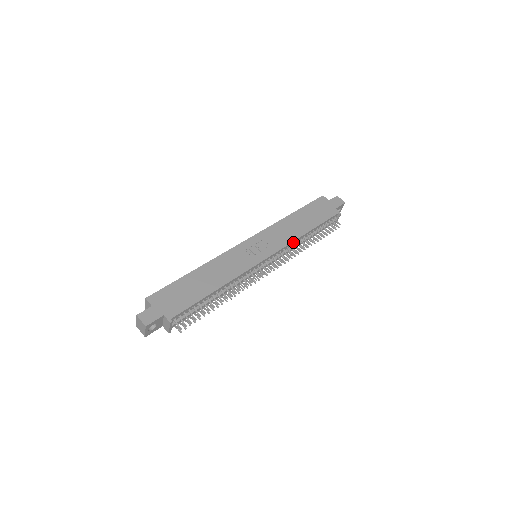
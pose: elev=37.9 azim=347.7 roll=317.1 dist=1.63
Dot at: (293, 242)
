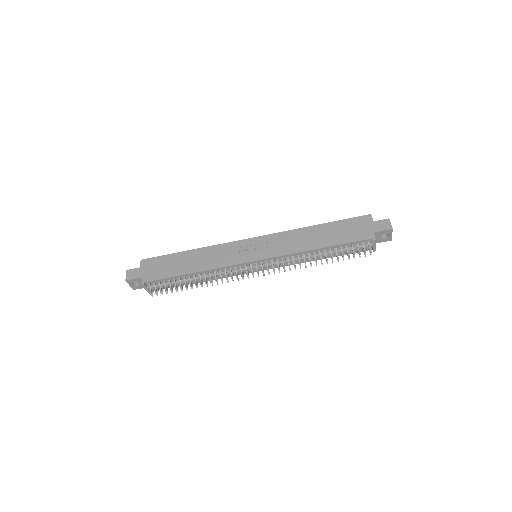
Dot at: (296, 254)
